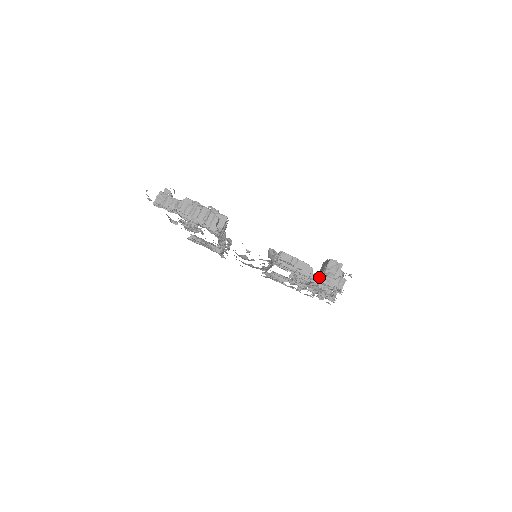
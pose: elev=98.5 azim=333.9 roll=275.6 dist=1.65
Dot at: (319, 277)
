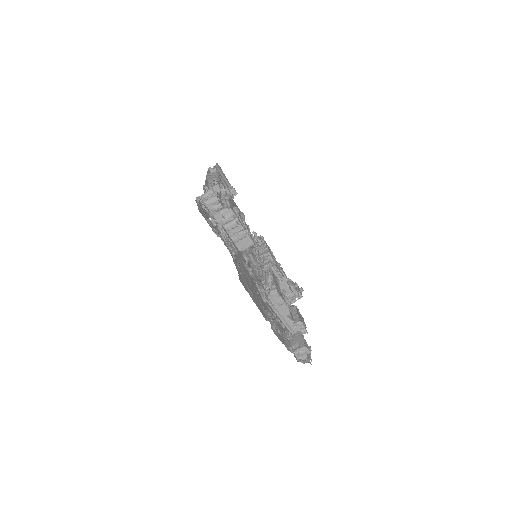
Dot at: (290, 321)
